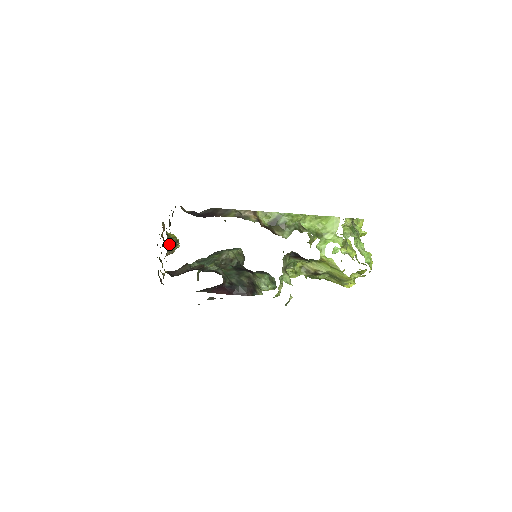
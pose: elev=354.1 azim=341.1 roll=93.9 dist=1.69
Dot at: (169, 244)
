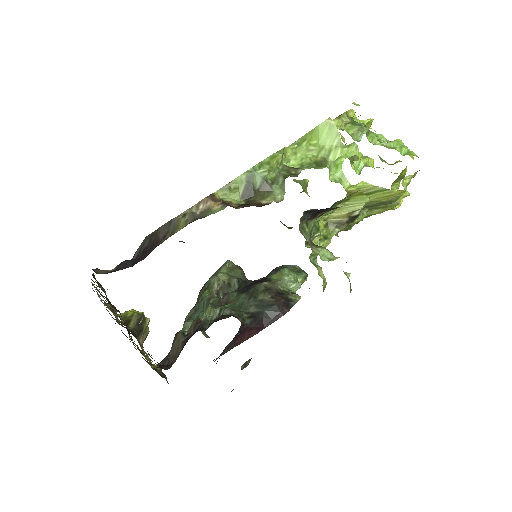
Dot at: (132, 328)
